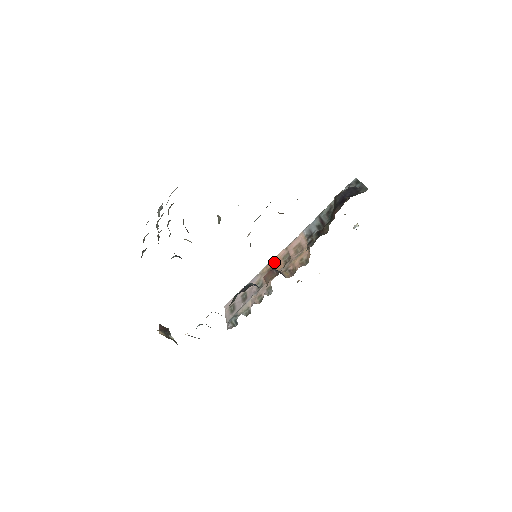
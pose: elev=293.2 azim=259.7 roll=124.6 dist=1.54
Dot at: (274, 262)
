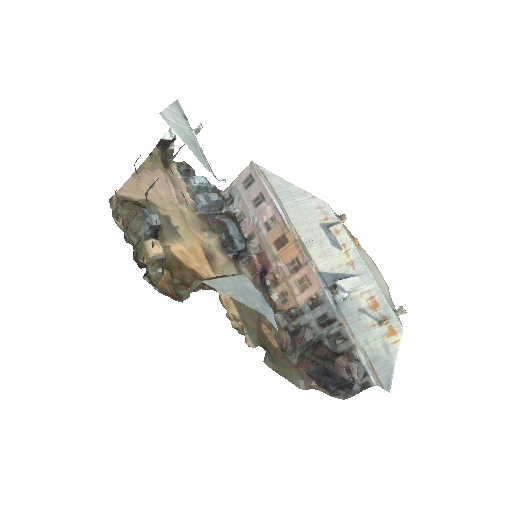
Dot at: (292, 244)
